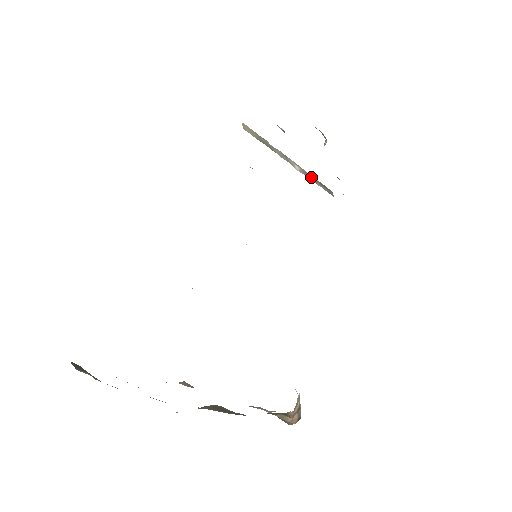
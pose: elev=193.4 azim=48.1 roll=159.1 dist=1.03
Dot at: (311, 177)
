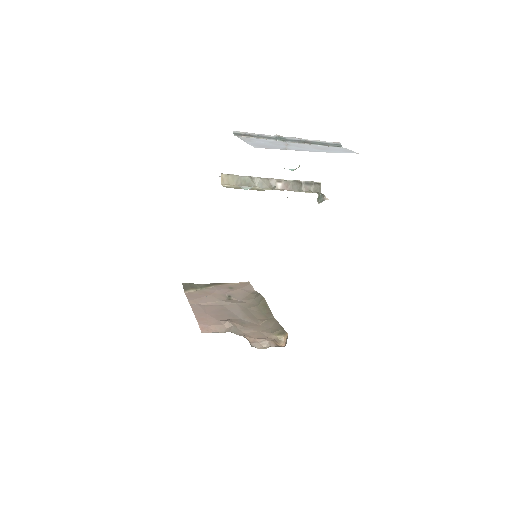
Dot at: (295, 185)
